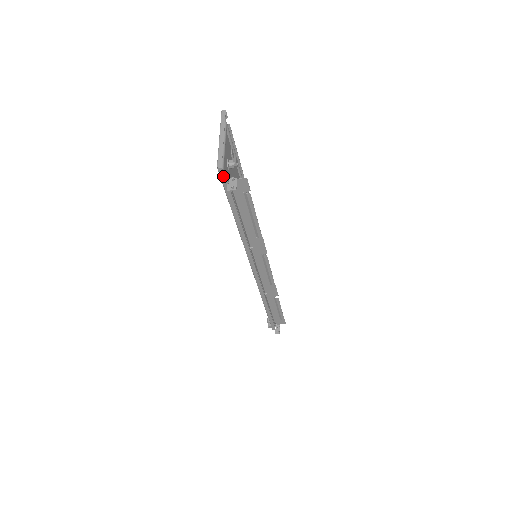
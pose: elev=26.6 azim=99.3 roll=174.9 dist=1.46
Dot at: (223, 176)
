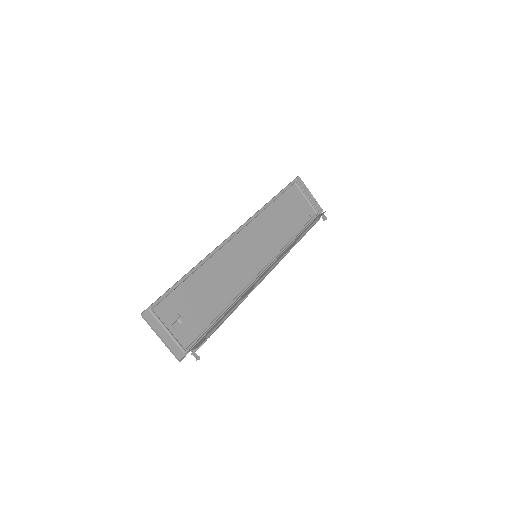
Dot at: (186, 352)
